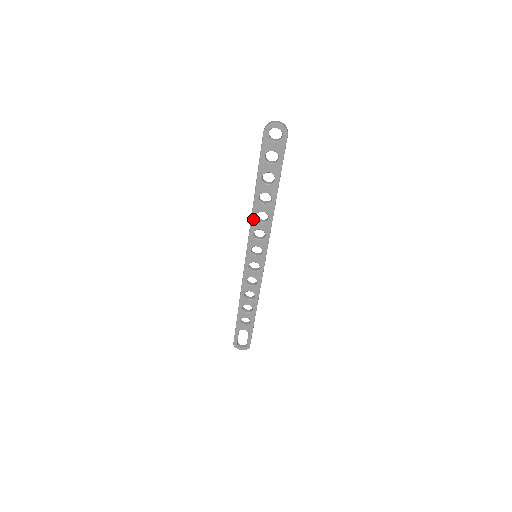
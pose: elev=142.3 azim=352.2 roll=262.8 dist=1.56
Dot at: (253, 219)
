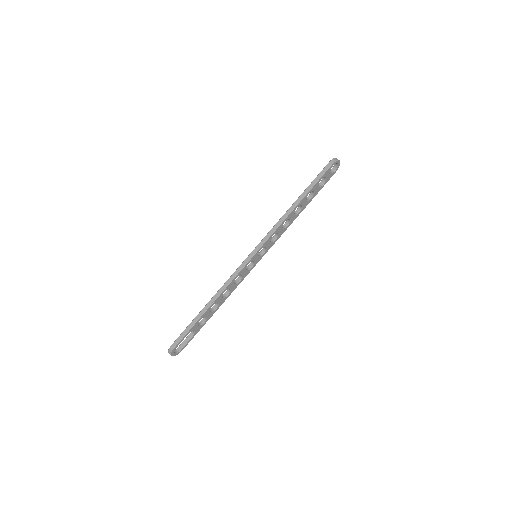
Dot at: (282, 224)
